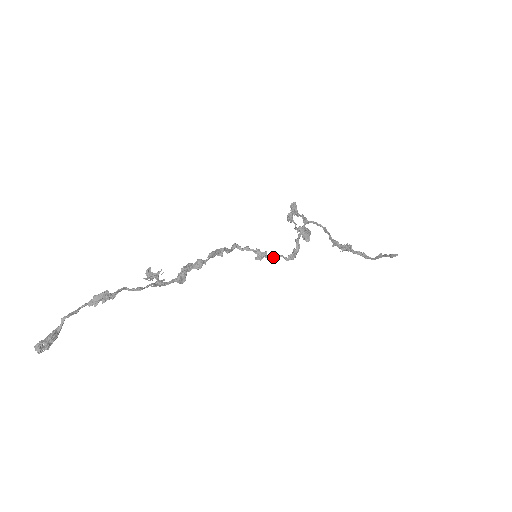
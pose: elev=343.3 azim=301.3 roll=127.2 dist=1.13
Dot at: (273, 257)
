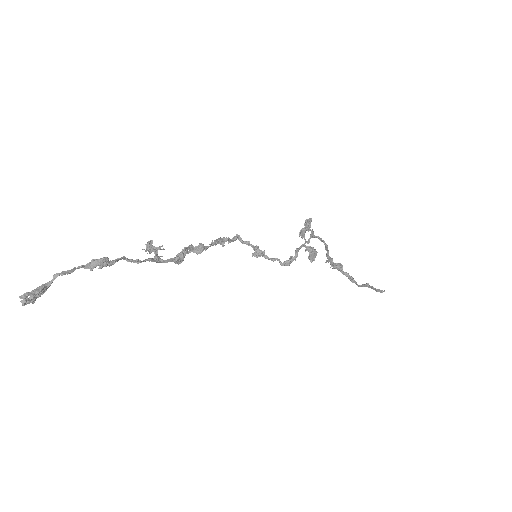
Dot at: (269, 258)
